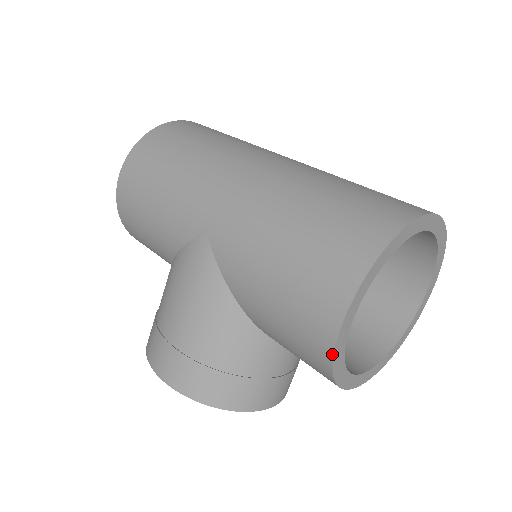
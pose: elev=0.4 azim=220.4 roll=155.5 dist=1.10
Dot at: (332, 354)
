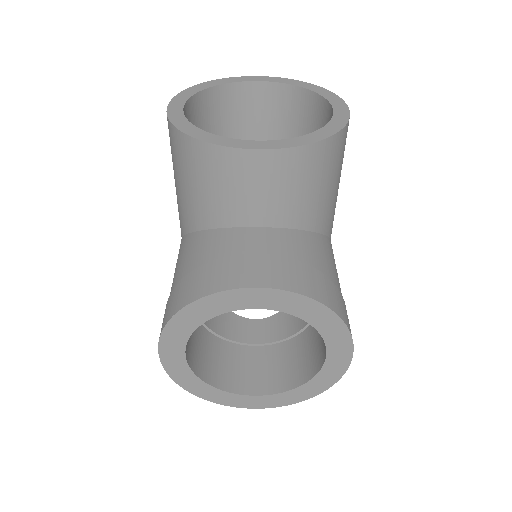
Dot at: (170, 124)
